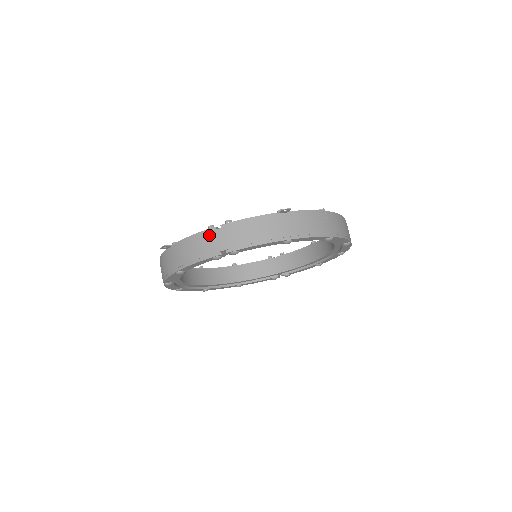
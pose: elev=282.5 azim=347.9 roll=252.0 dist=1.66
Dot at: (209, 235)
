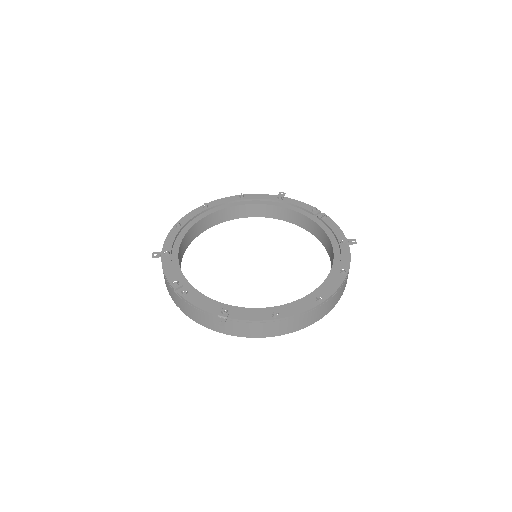
Dot at: (171, 289)
